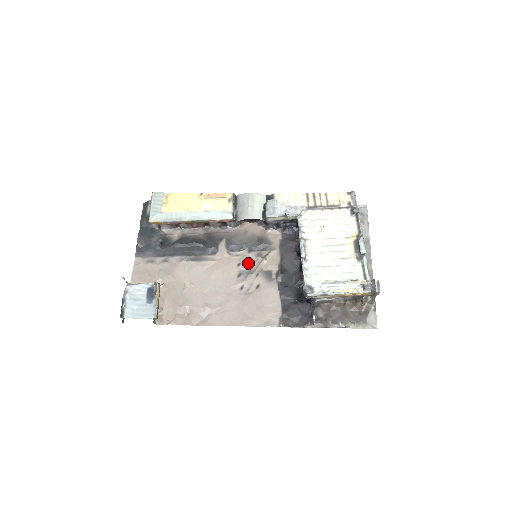
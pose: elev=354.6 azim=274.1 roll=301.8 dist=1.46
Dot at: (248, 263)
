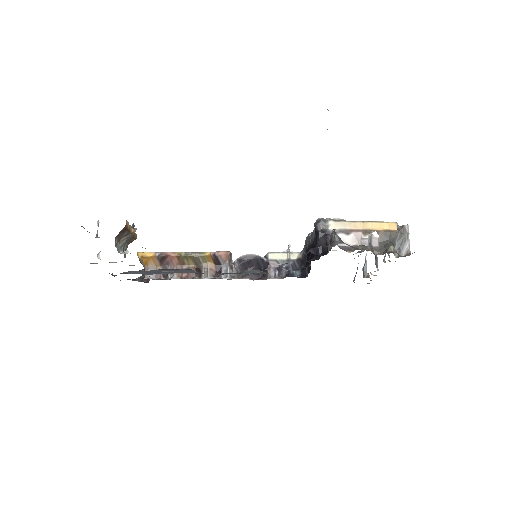
Dot at: occluded
